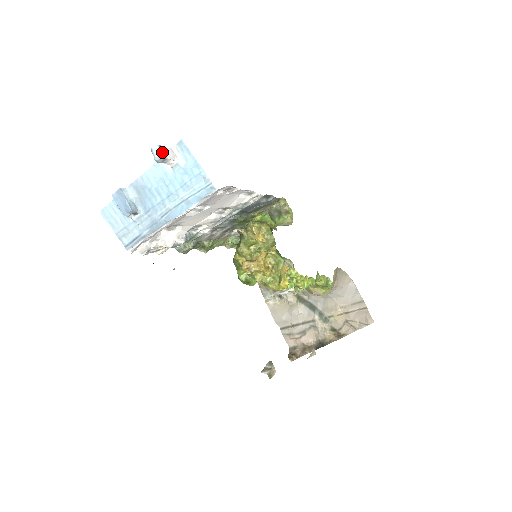
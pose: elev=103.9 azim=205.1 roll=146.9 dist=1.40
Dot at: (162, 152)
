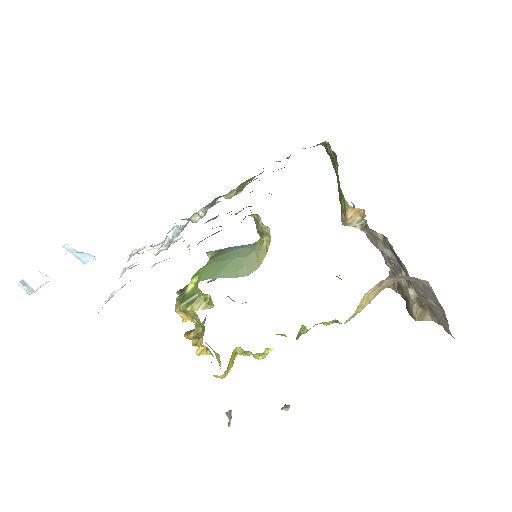
Dot at: (27, 287)
